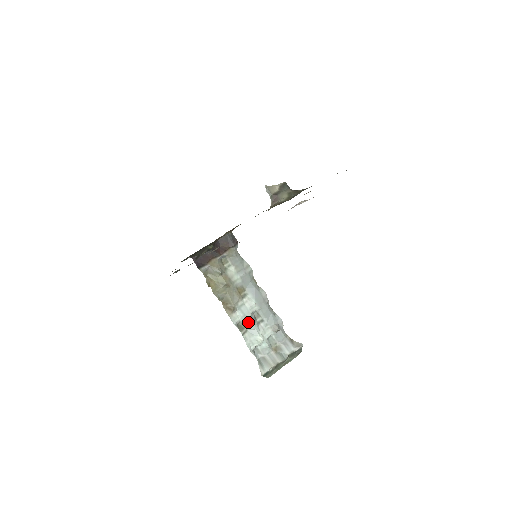
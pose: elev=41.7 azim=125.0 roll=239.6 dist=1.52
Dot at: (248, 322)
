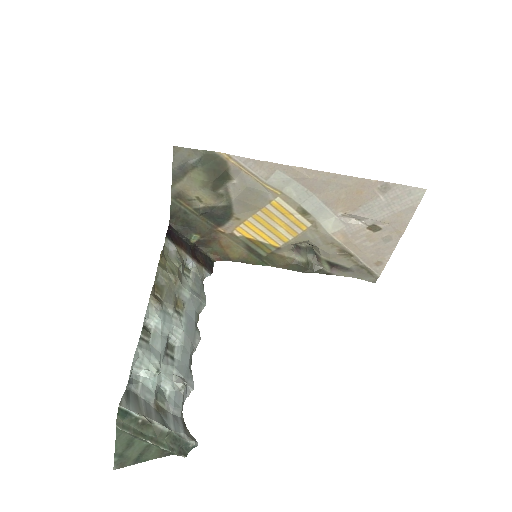
Dot at: (159, 336)
